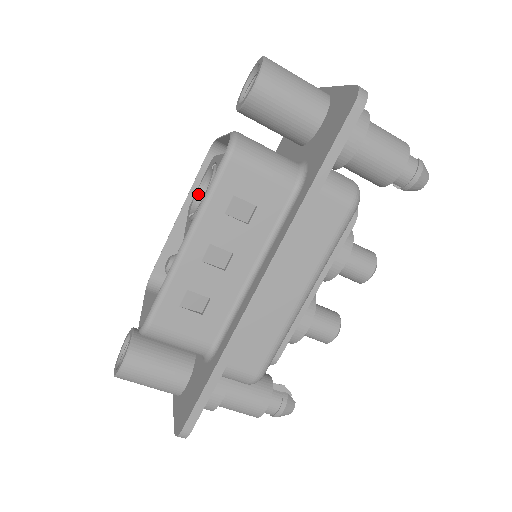
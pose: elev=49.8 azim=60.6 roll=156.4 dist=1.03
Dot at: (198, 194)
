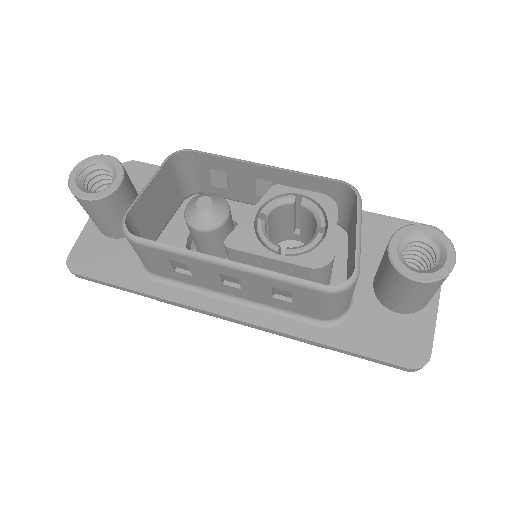
Dot at: (290, 201)
